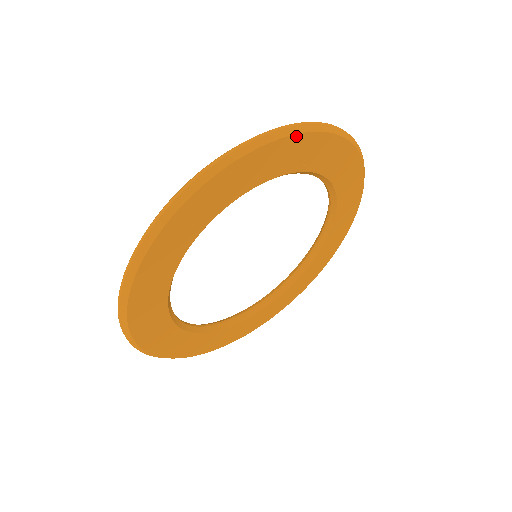
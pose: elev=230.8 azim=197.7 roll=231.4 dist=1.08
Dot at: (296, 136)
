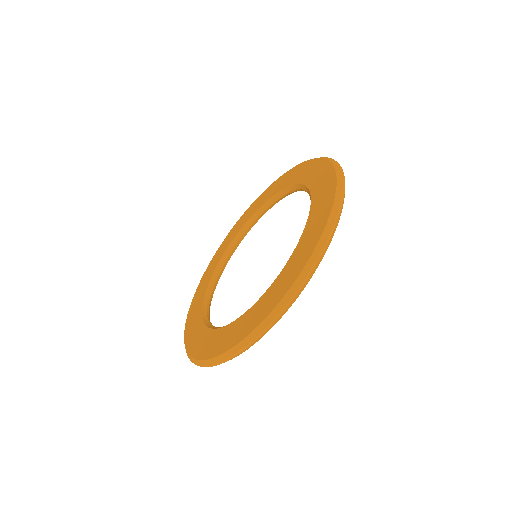
Dot at: (296, 298)
